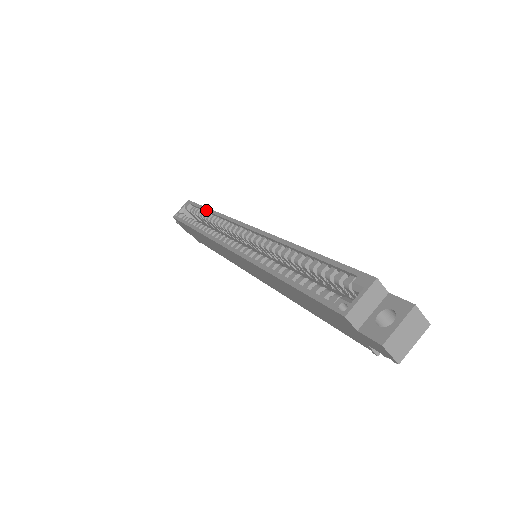
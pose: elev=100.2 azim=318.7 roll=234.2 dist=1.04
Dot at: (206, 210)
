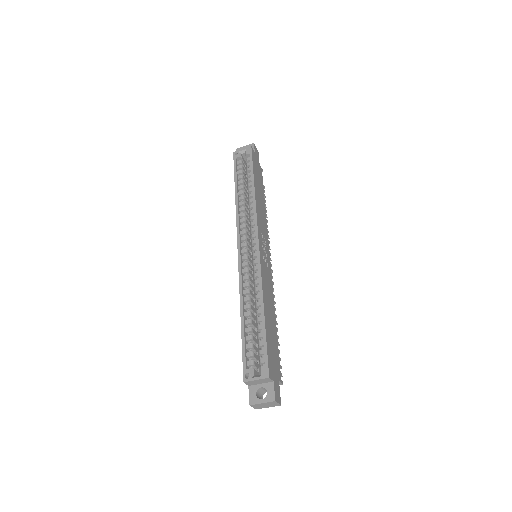
Dot at: (252, 182)
